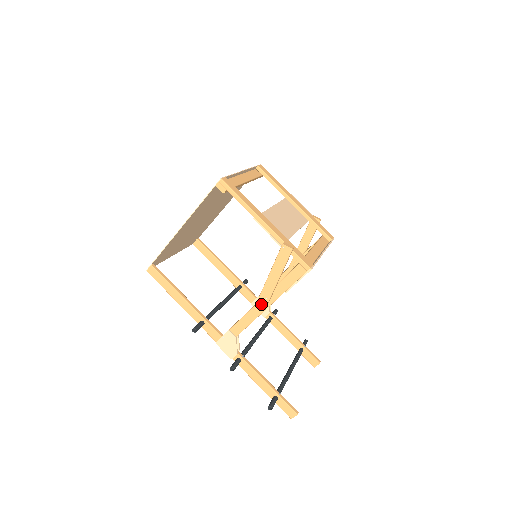
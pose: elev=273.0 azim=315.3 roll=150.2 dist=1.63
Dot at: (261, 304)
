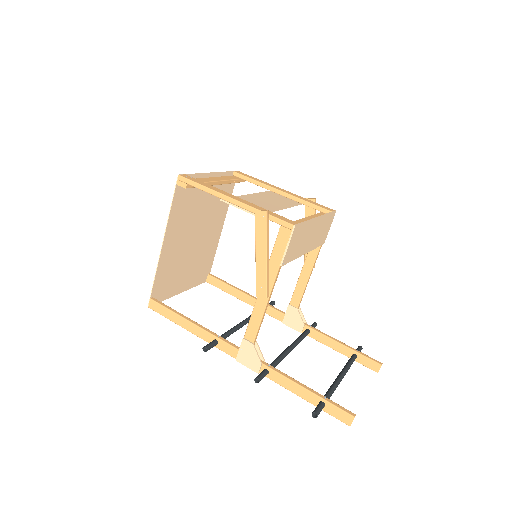
Dot at: (261, 290)
